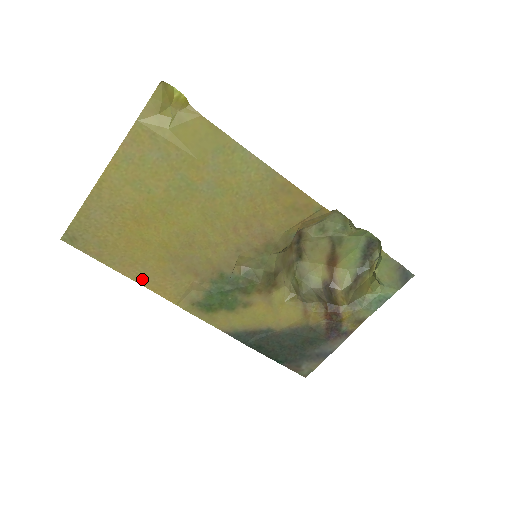
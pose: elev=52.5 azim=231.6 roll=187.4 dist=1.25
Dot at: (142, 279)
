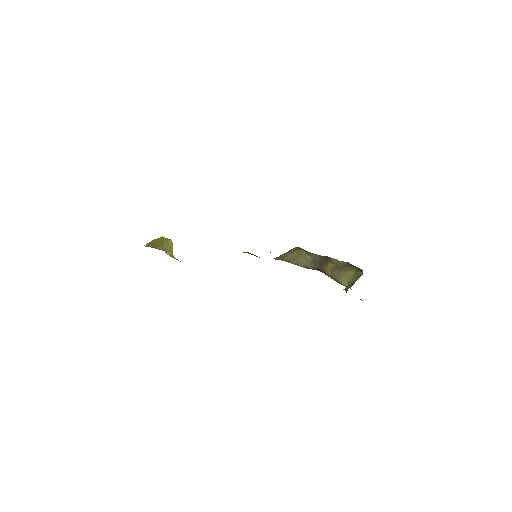
Dot at: occluded
